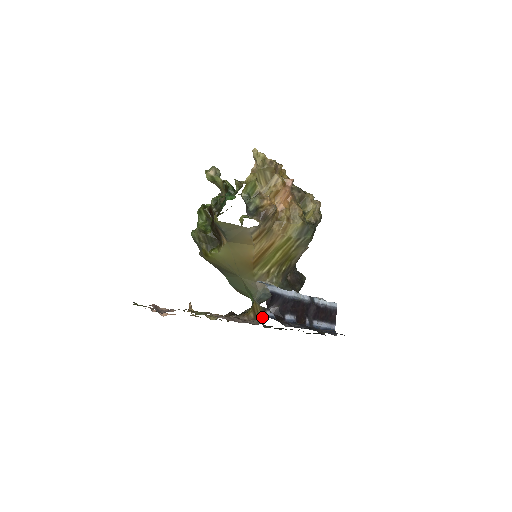
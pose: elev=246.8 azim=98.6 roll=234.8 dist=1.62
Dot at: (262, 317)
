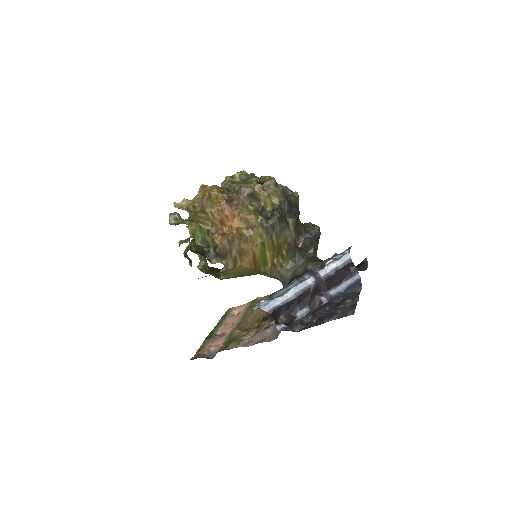
Dot at: occluded
